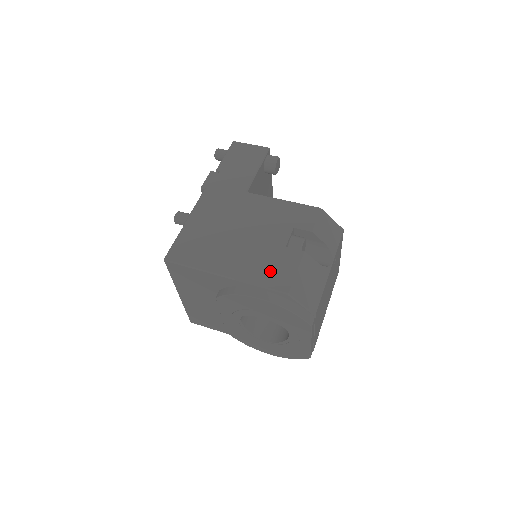
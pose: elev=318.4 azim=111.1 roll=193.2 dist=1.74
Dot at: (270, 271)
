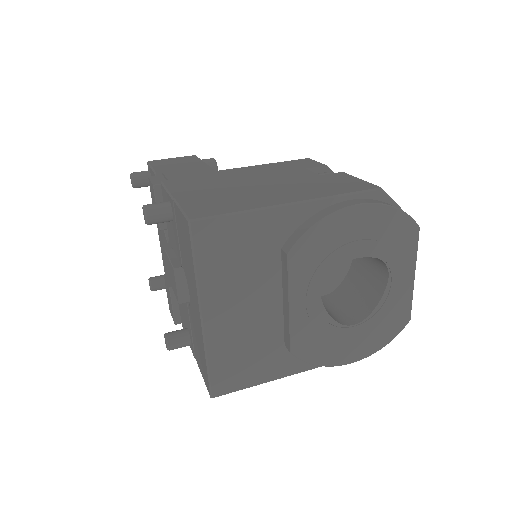
Dot at: (335, 186)
